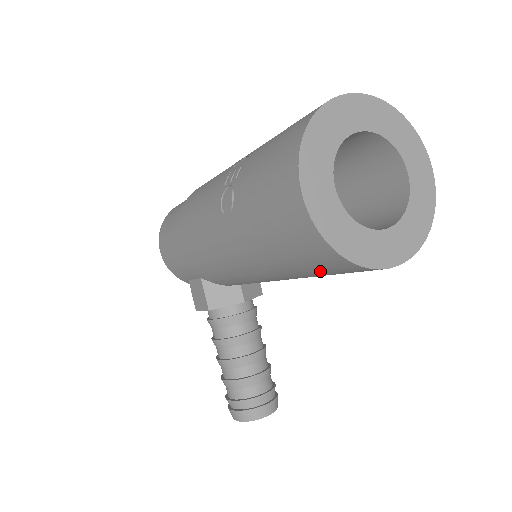
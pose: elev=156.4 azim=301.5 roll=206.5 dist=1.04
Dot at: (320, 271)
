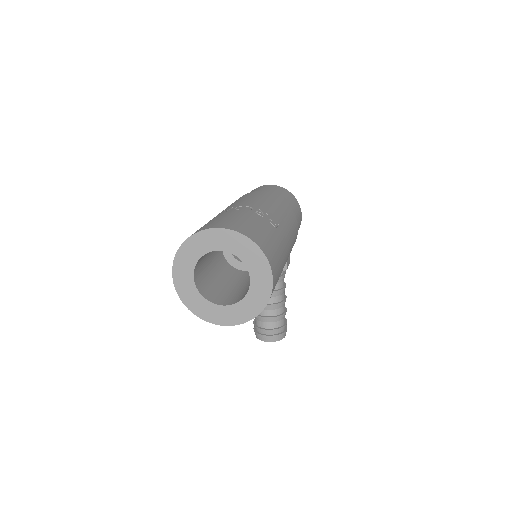
Dot at: occluded
